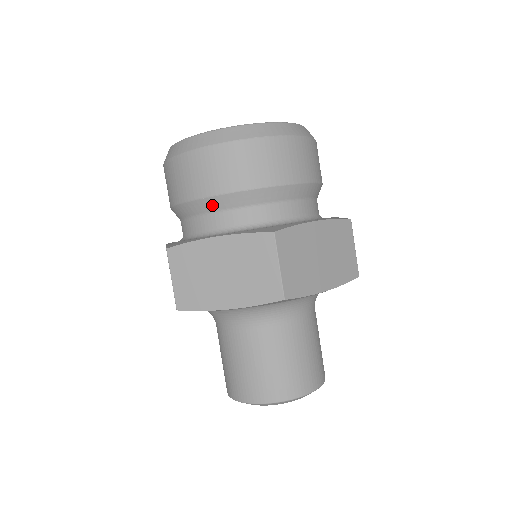
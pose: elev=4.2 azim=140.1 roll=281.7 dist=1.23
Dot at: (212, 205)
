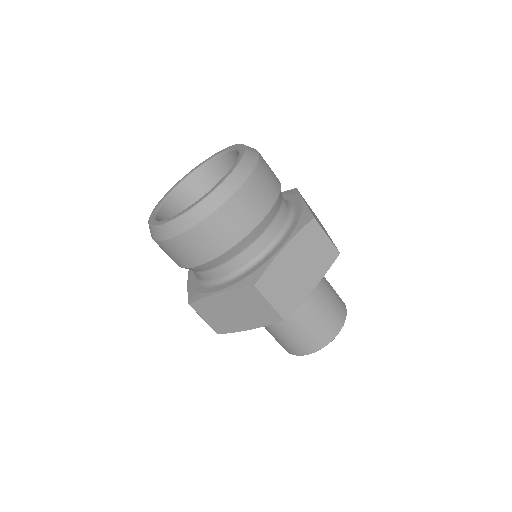
Dot at: occluded
